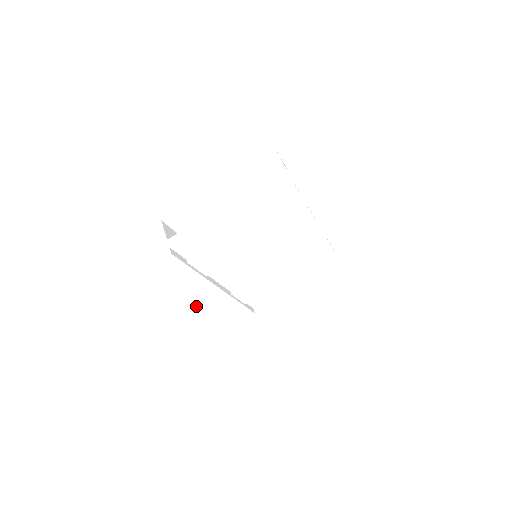
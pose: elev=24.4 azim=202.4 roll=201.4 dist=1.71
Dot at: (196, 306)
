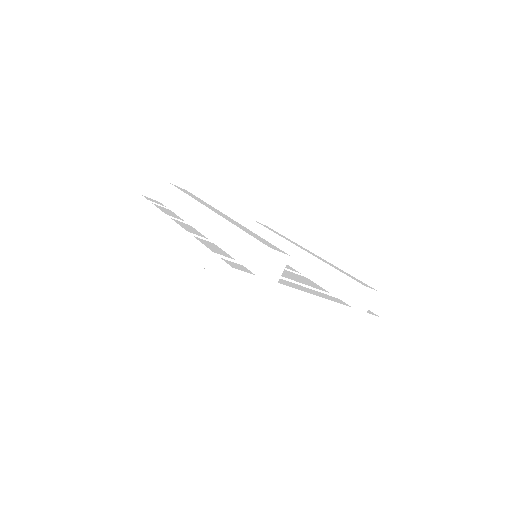
Dot at: (165, 219)
